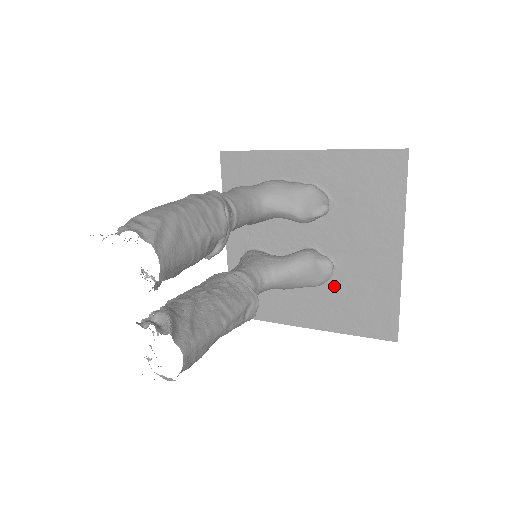
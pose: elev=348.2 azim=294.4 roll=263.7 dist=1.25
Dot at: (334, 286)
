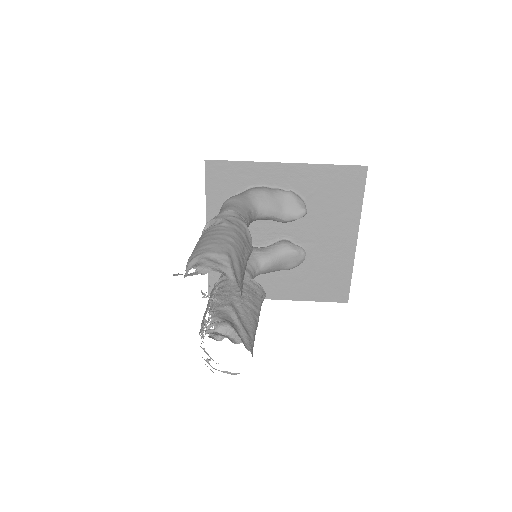
Dot at: (302, 267)
